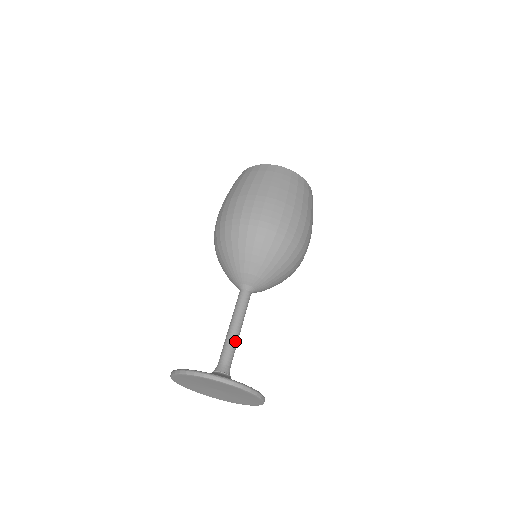
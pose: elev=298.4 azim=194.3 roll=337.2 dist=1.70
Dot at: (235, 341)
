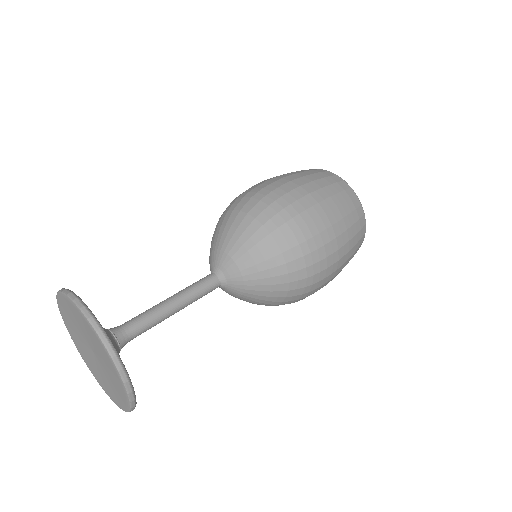
Dot at: (158, 313)
